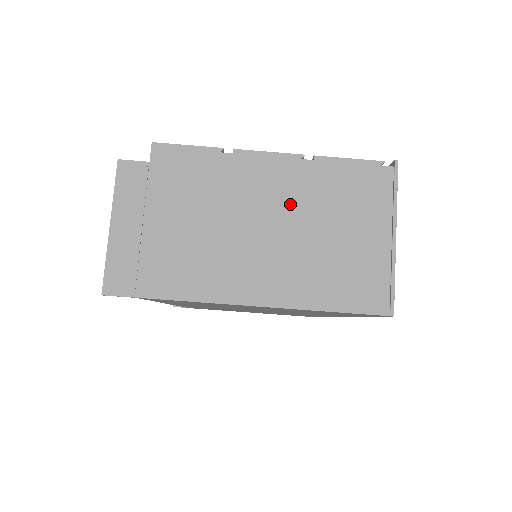
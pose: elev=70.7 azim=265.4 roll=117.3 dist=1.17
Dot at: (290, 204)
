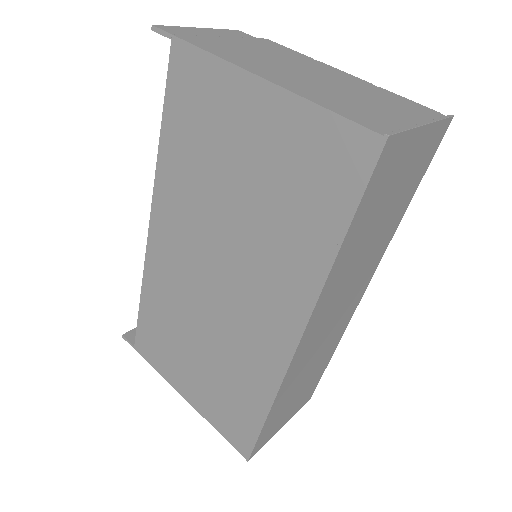
Dot at: (340, 82)
